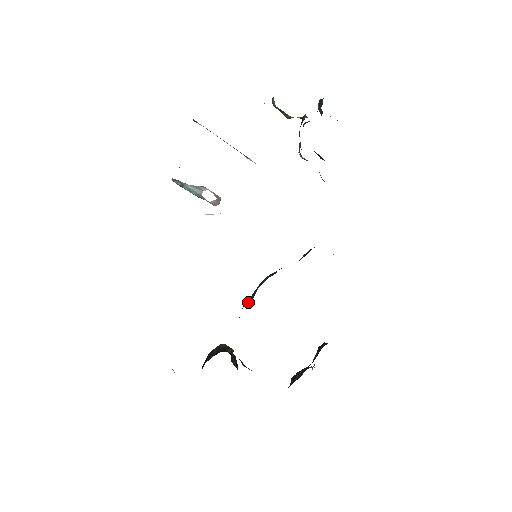
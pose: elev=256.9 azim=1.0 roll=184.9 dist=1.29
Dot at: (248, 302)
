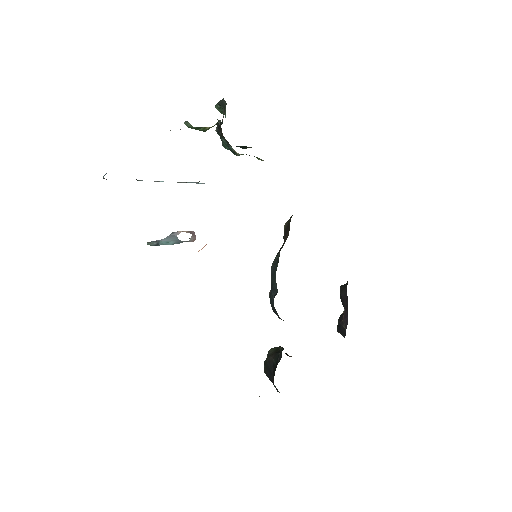
Dot at: occluded
